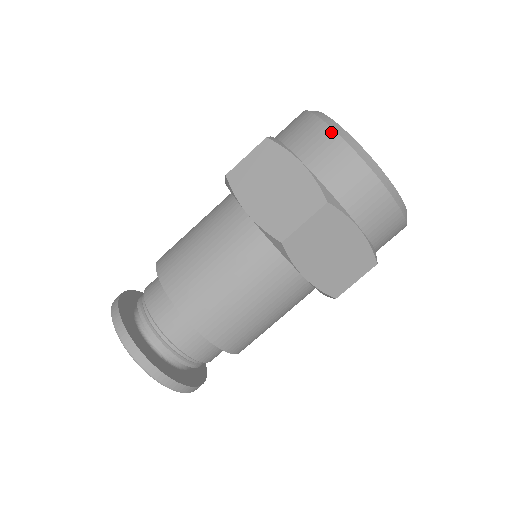
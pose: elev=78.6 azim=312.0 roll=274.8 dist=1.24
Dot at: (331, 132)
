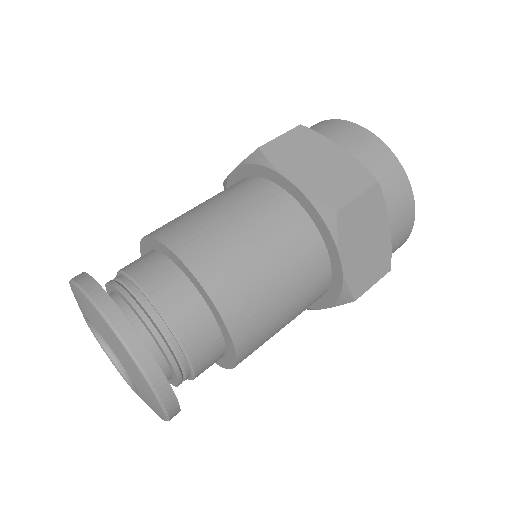
Dot at: (366, 131)
